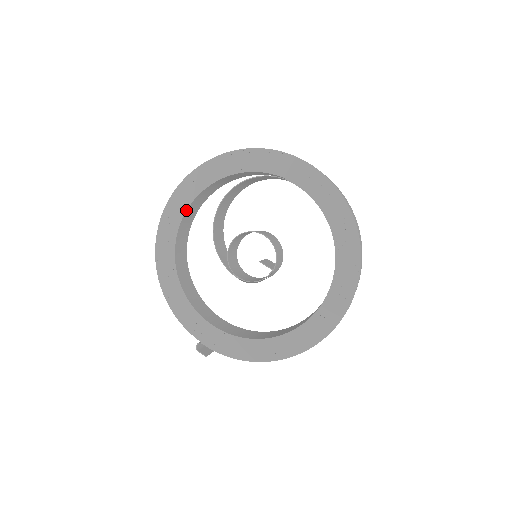
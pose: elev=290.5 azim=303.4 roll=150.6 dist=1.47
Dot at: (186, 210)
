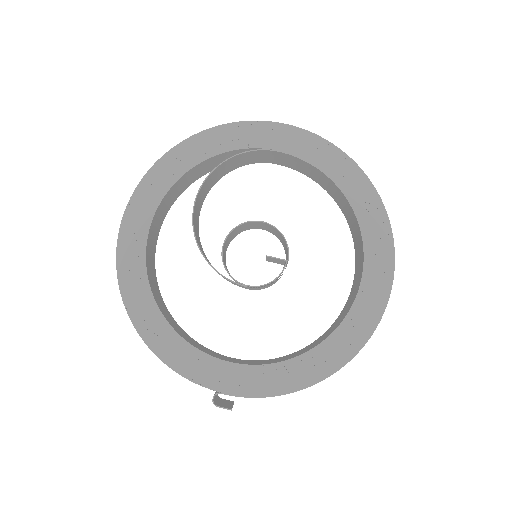
Dot at: (151, 221)
